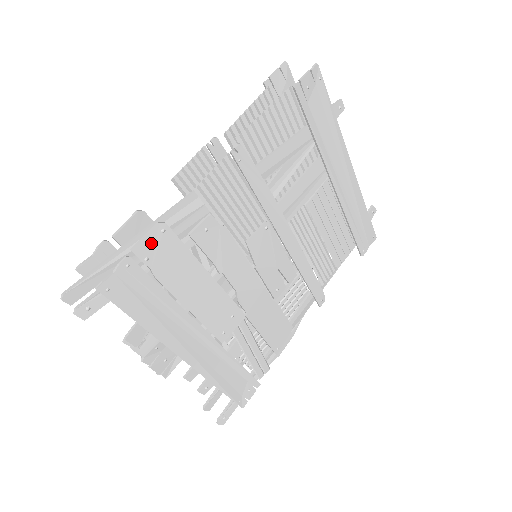
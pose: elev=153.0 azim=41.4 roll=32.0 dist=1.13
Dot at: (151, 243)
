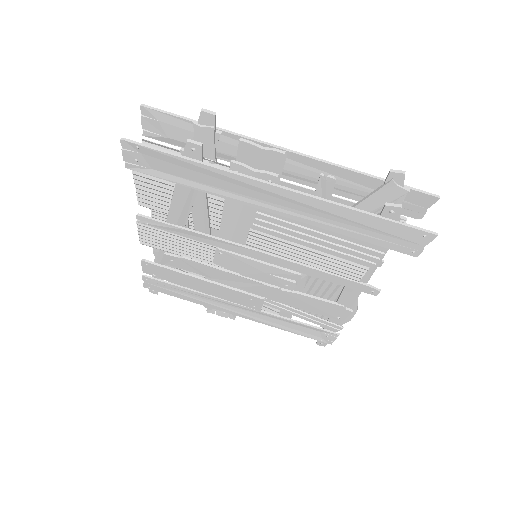
Dot at: (148, 269)
